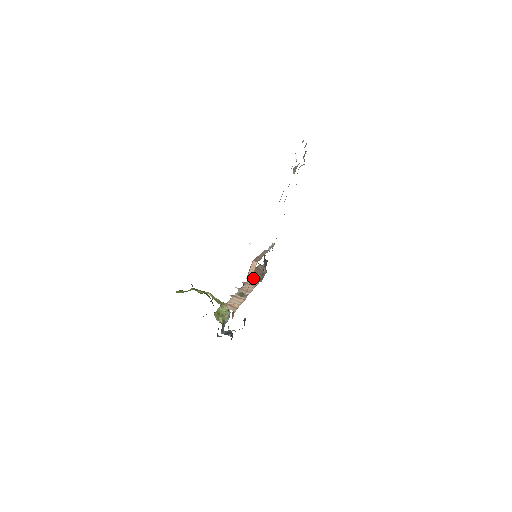
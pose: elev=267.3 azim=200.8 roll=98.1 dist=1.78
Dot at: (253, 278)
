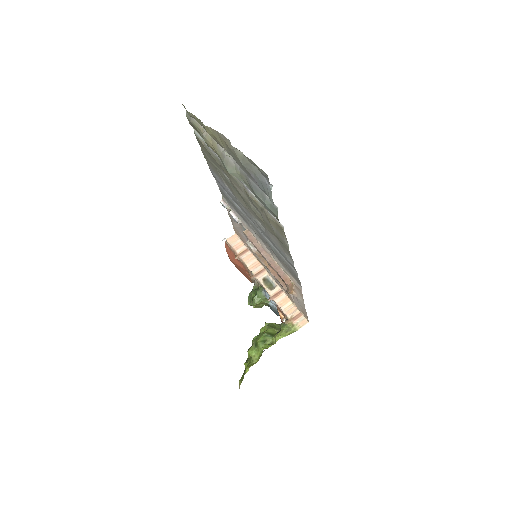
Dot at: occluded
